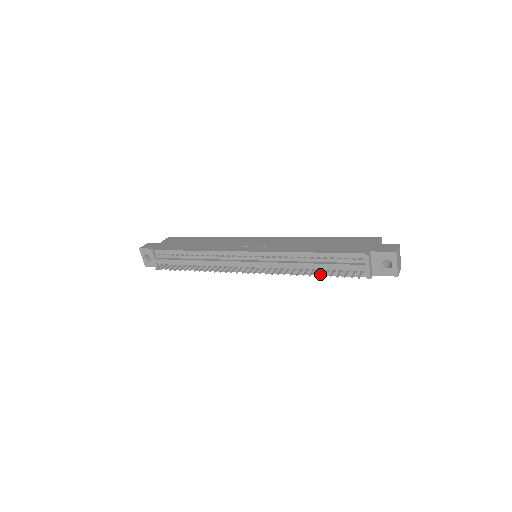
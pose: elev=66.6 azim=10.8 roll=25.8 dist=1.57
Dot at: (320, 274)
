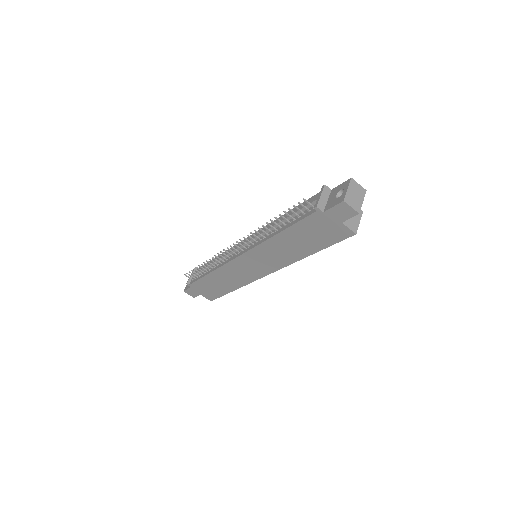
Dot at: (284, 229)
